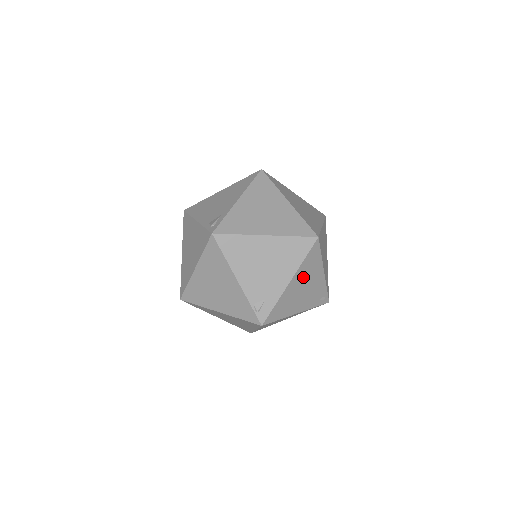
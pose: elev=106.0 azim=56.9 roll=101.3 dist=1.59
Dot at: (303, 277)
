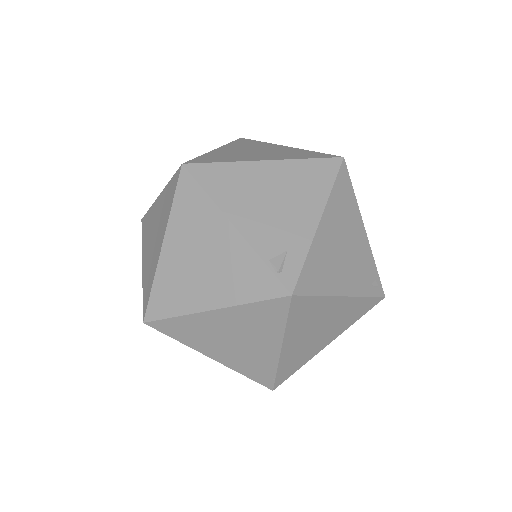
Dot at: (337, 223)
